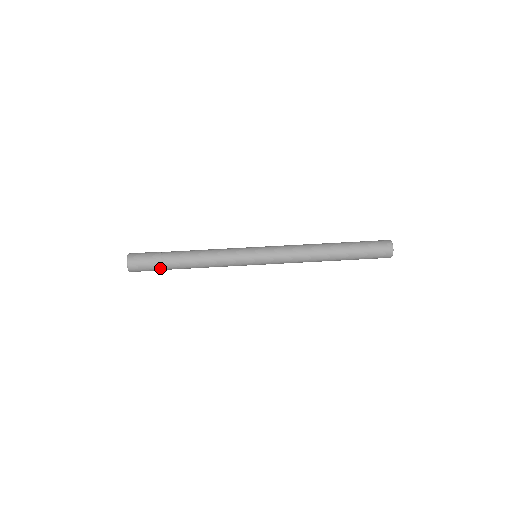
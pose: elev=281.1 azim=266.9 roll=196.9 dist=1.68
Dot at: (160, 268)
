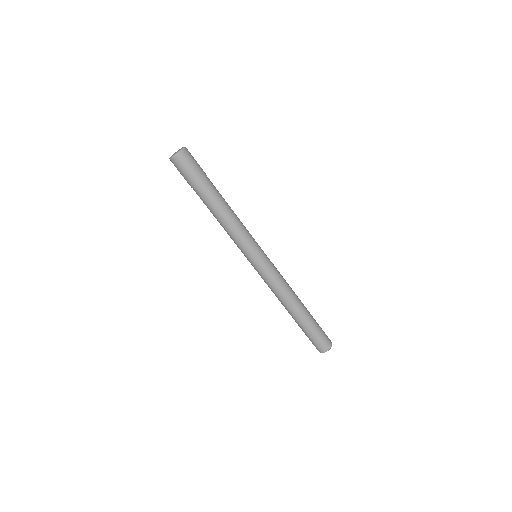
Dot at: (193, 185)
